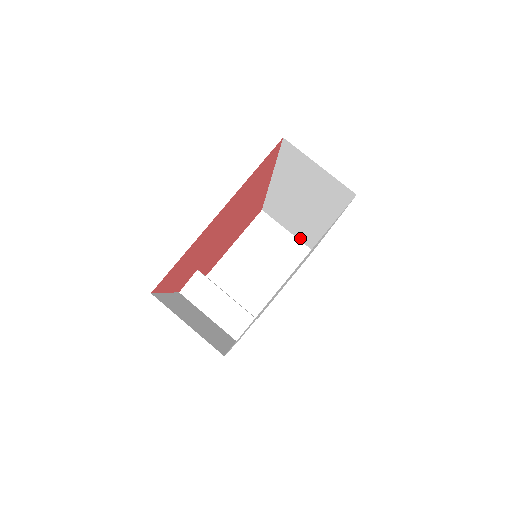
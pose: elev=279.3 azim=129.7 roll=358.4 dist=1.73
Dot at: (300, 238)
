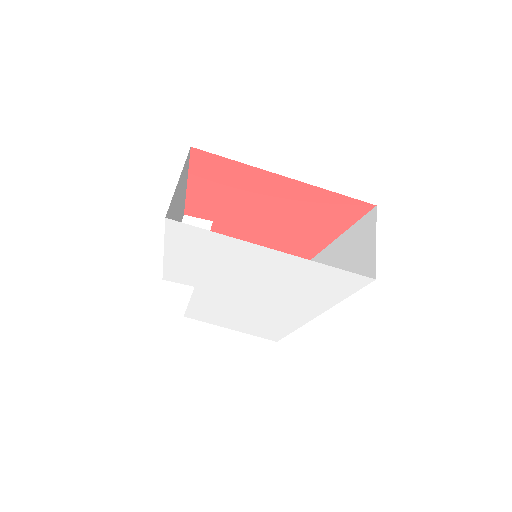
Dot at: occluded
